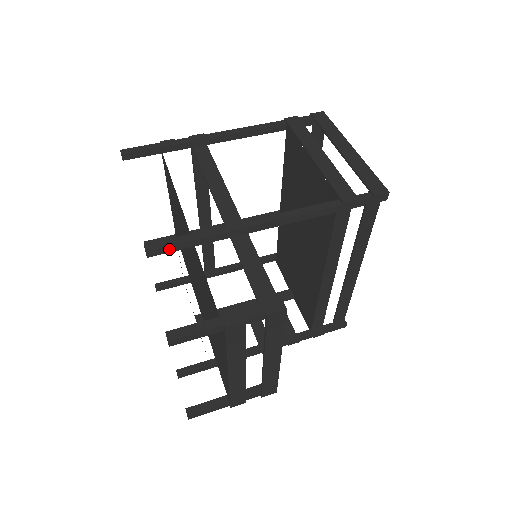
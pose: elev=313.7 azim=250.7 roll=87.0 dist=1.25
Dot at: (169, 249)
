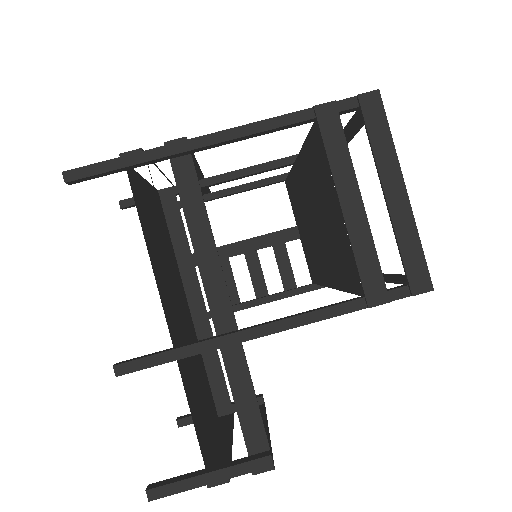
Dot at: (144, 368)
